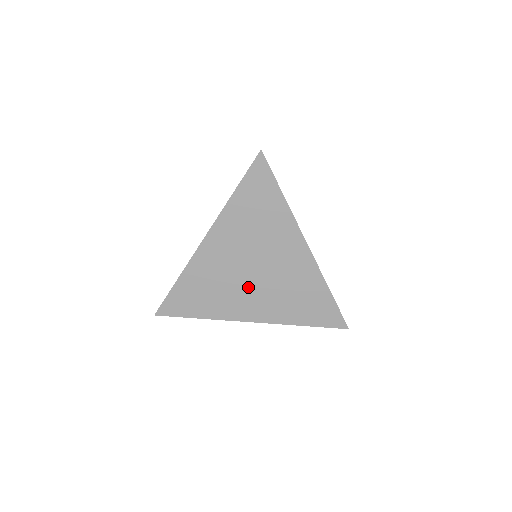
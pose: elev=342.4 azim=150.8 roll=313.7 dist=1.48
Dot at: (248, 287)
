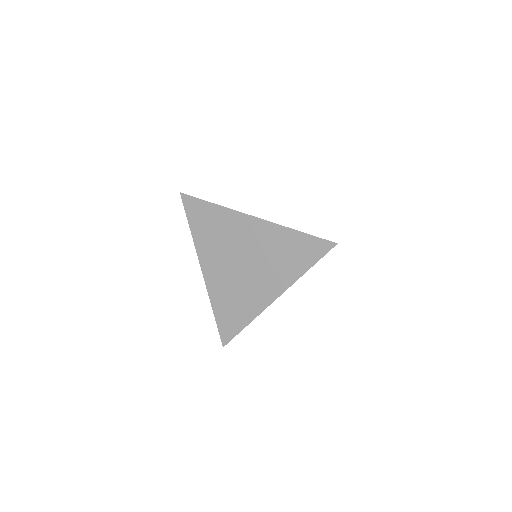
Dot at: (251, 278)
